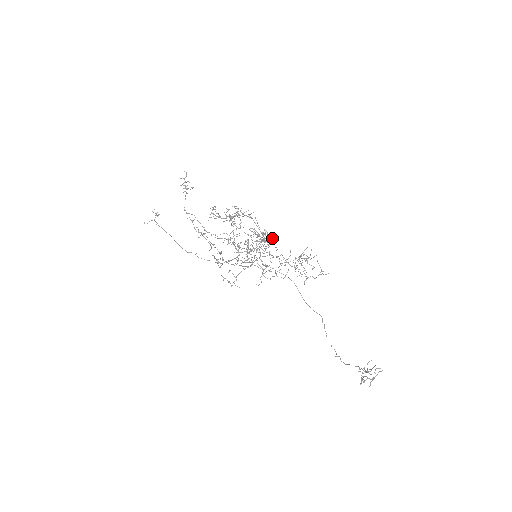
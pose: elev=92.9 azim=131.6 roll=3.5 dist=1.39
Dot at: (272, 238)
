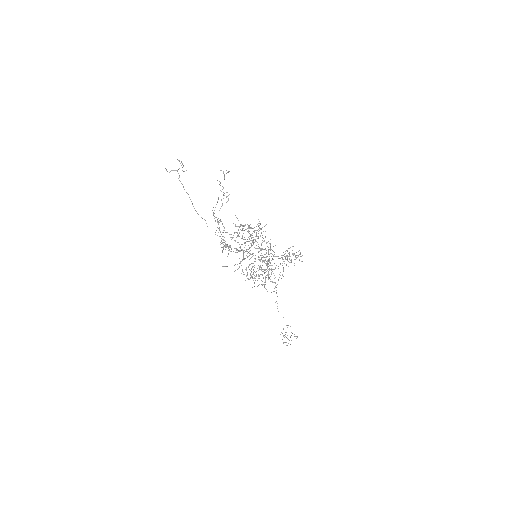
Dot at: occluded
